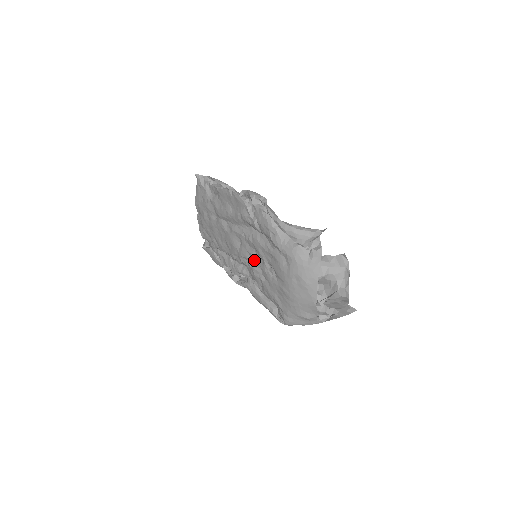
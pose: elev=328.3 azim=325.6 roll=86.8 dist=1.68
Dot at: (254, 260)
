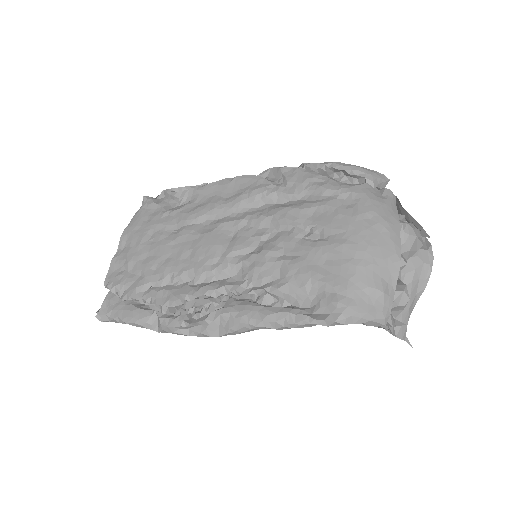
Dot at: (266, 242)
